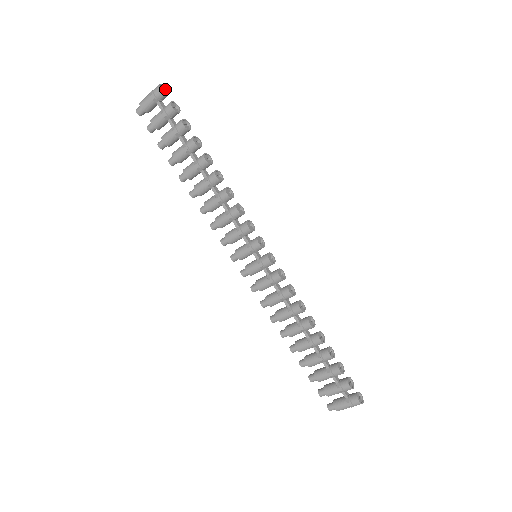
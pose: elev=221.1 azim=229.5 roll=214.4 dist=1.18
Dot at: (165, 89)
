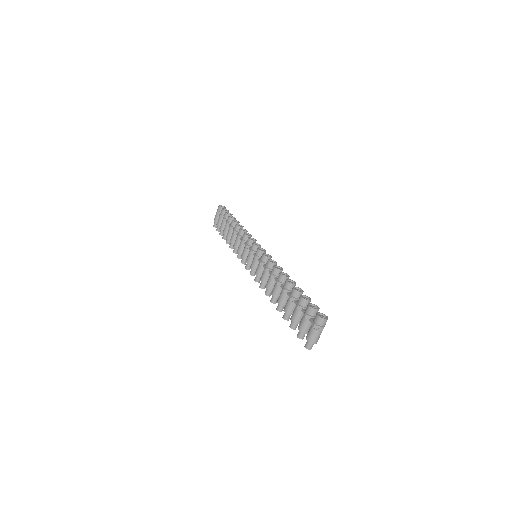
Dot at: (224, 208)
